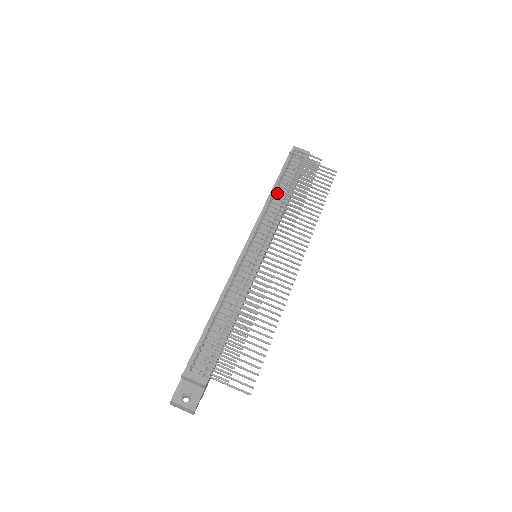
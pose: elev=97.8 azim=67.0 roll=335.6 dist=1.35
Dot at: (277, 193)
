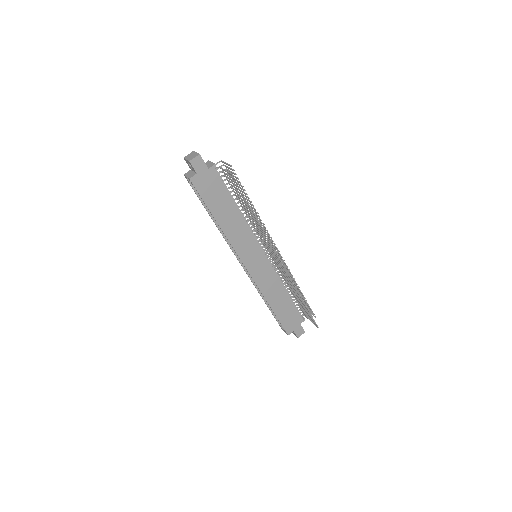
Dot at: occluded
